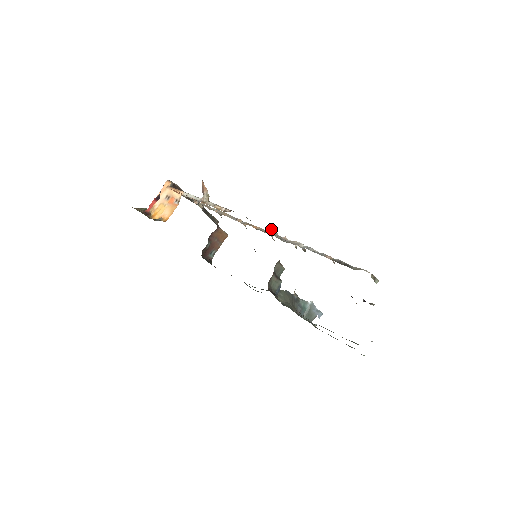
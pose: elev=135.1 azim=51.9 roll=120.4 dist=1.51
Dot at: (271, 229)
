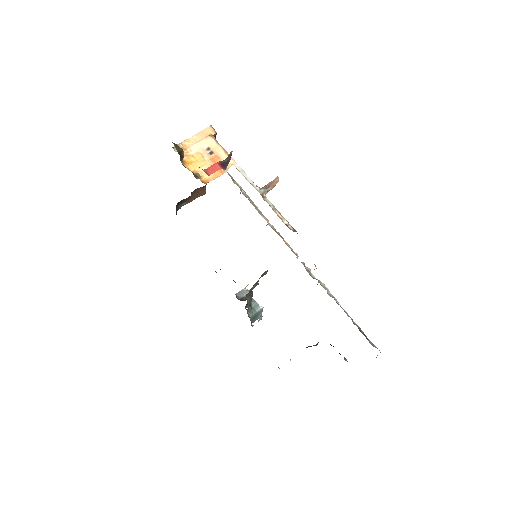
Dot at: occluded
